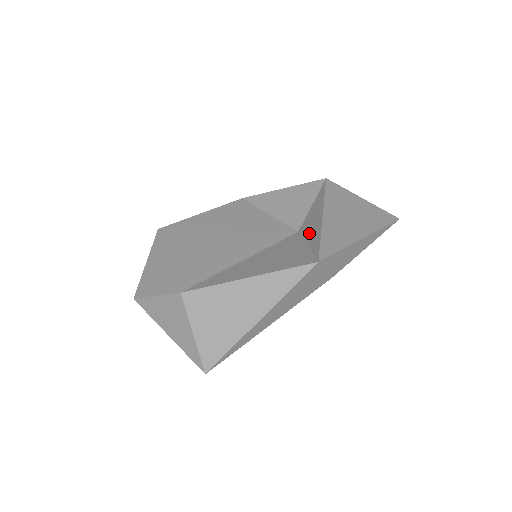
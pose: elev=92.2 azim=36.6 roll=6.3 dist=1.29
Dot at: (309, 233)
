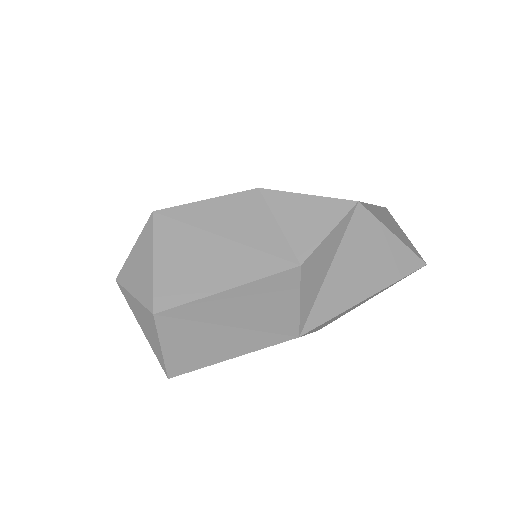
Dot at: (309, 280)
